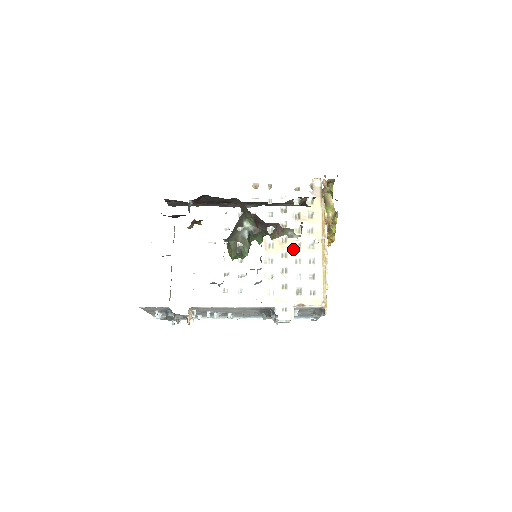
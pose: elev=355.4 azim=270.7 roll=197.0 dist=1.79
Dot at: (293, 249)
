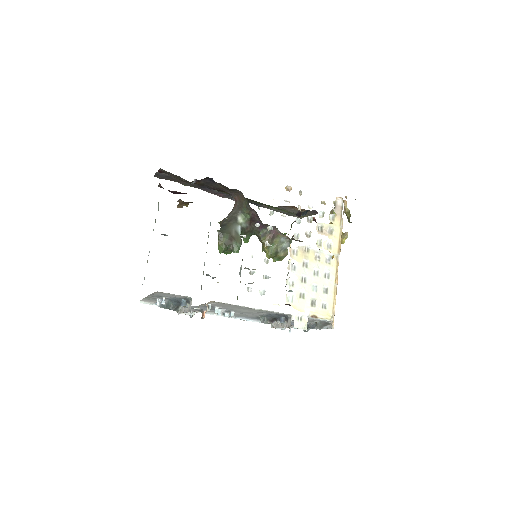
Dot at: (313, 260)
